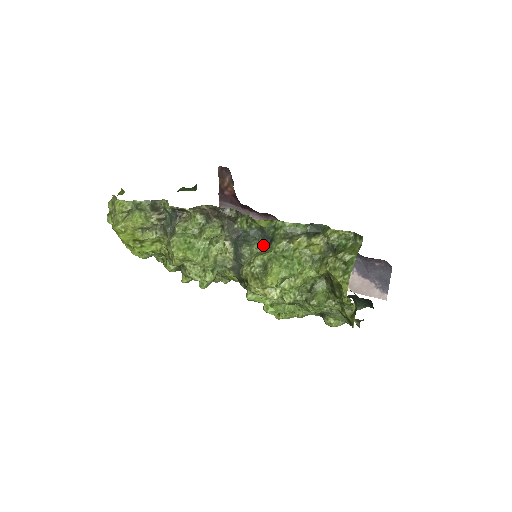
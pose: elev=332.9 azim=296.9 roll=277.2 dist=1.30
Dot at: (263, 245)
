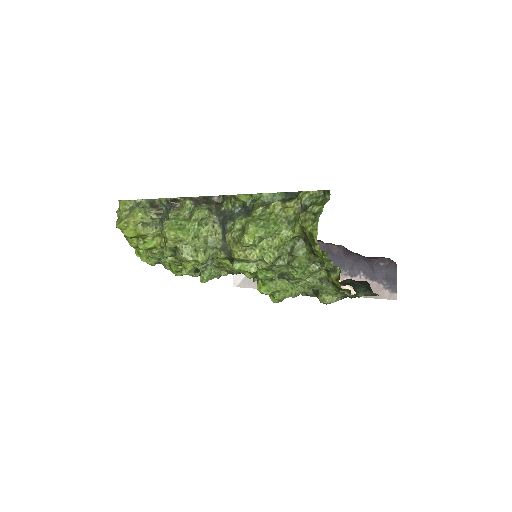
Dot at: (244, 216)
